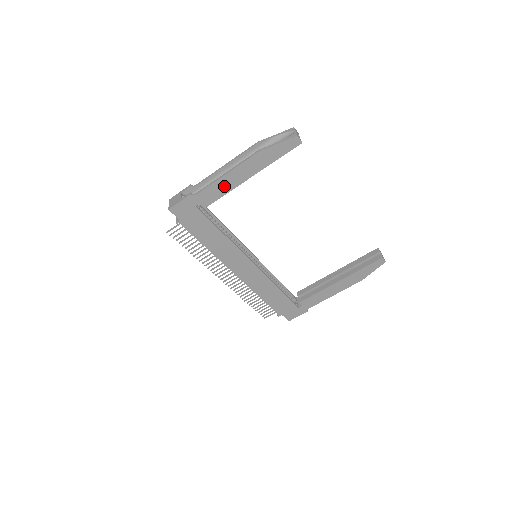
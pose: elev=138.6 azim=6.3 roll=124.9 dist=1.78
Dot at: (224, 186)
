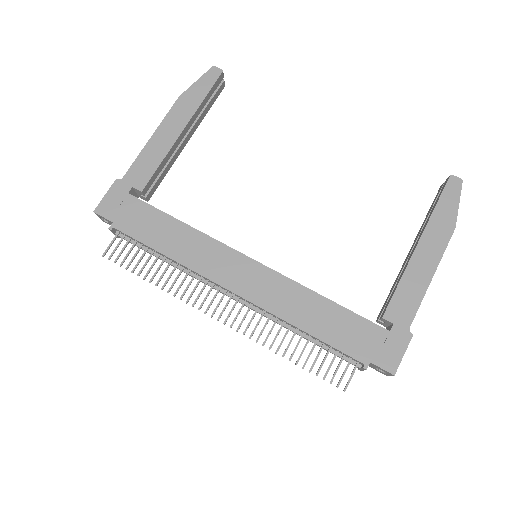
Dot at: (155, 153)
